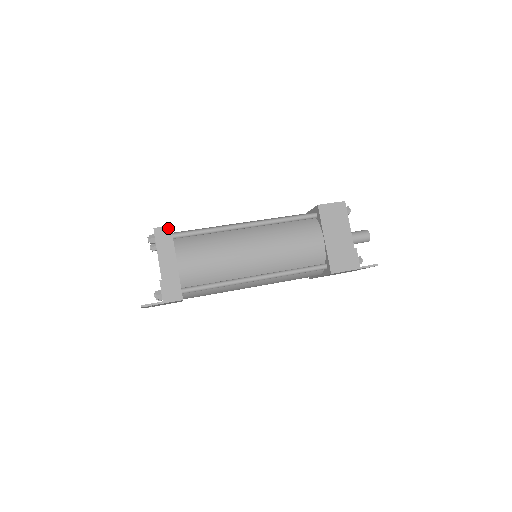
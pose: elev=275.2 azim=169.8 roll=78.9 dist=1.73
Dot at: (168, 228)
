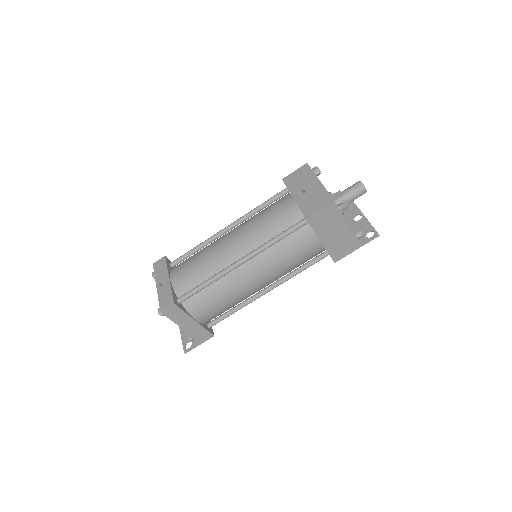
Dot at: (173, 306)
